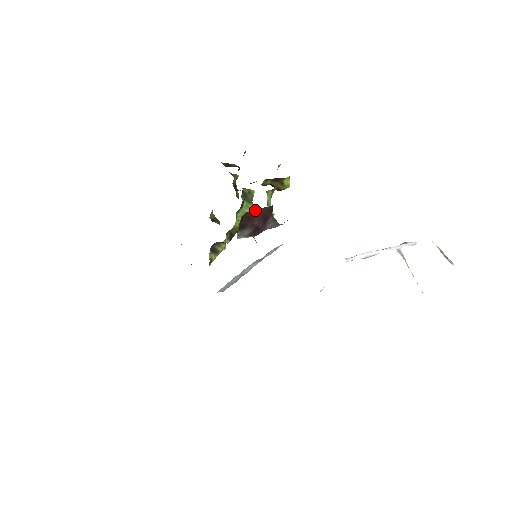
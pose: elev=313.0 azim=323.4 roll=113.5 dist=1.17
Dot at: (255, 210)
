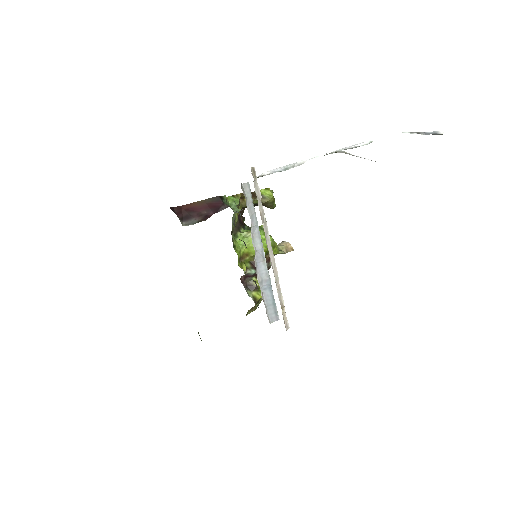
Dot at: (195, 203)
